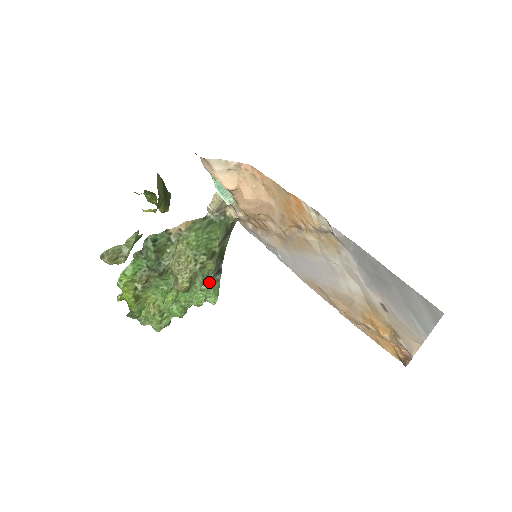
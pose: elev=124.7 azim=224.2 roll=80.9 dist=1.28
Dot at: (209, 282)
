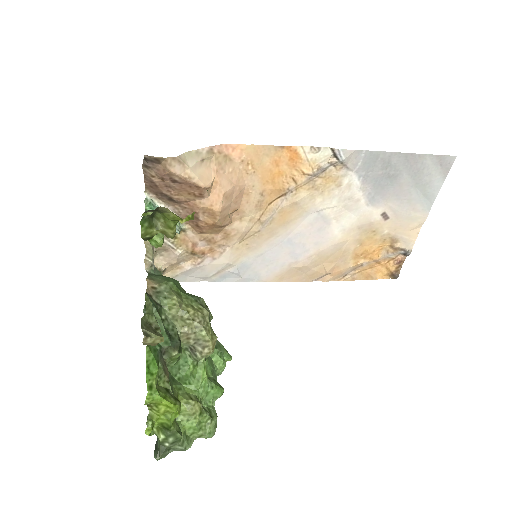
Dot at: occluded
